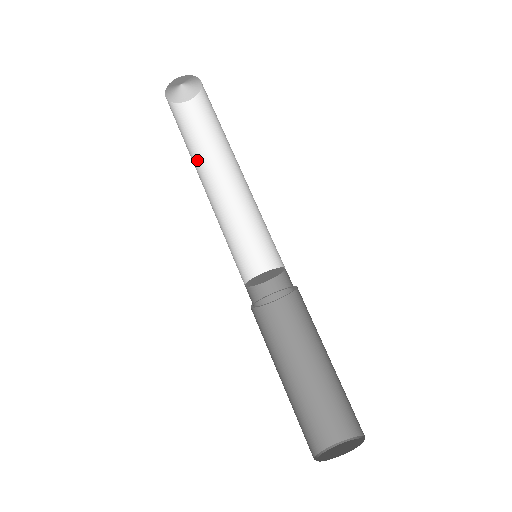
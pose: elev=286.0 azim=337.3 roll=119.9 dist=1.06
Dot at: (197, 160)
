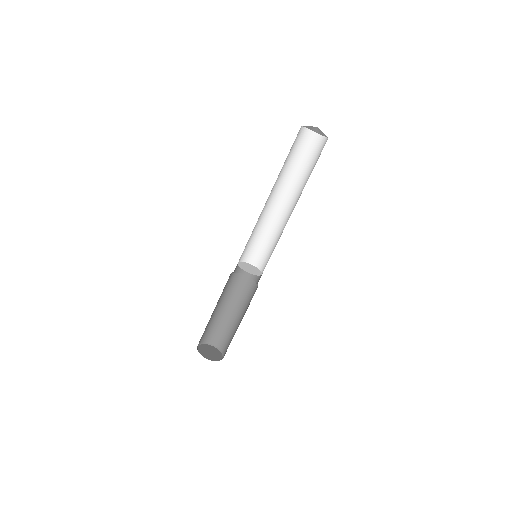
Dot at: (278, 175)
